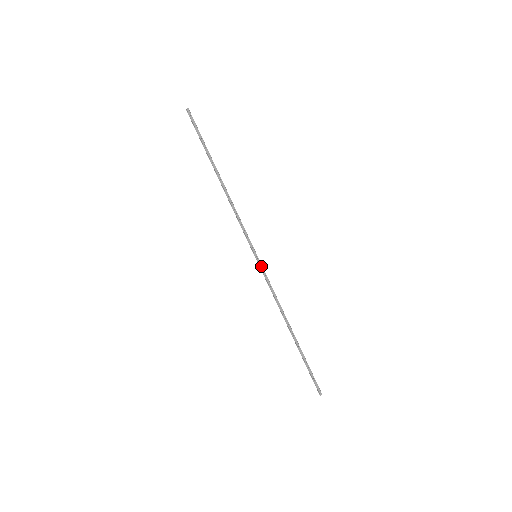
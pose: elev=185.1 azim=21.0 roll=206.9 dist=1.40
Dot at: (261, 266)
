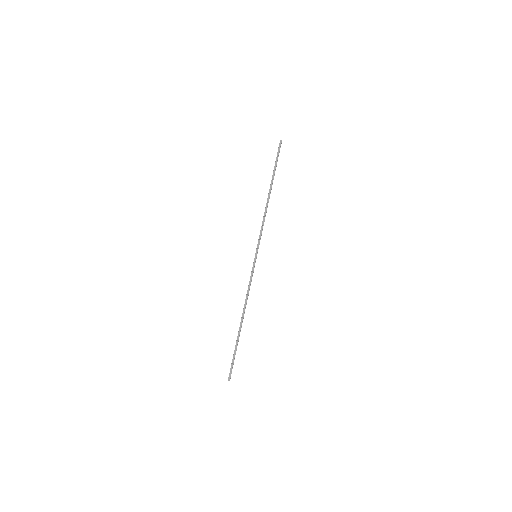
Dot at: (254, 264)
